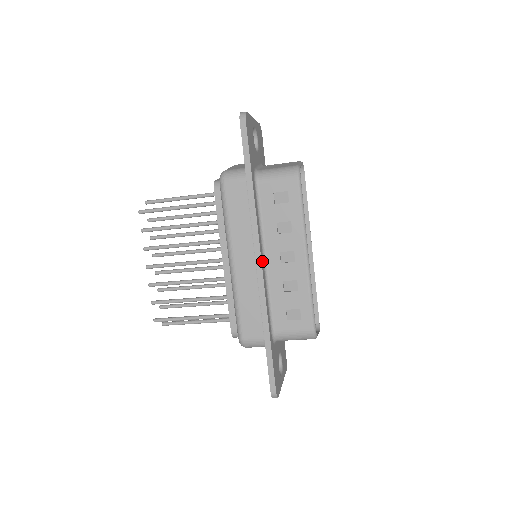
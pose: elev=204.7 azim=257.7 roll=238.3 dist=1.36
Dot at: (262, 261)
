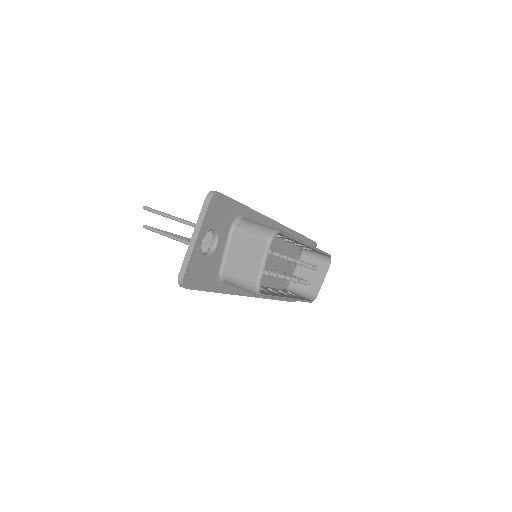
Dot at: occluded
